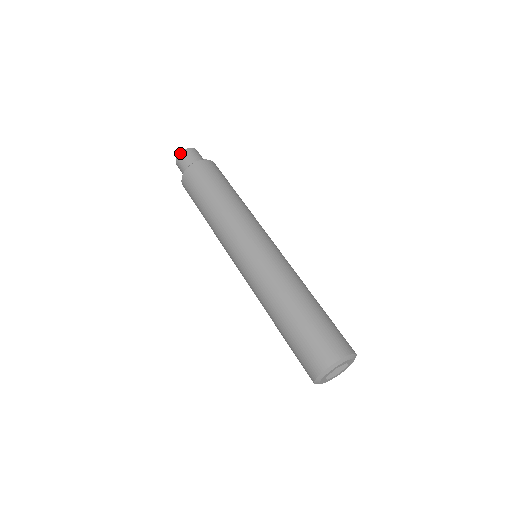
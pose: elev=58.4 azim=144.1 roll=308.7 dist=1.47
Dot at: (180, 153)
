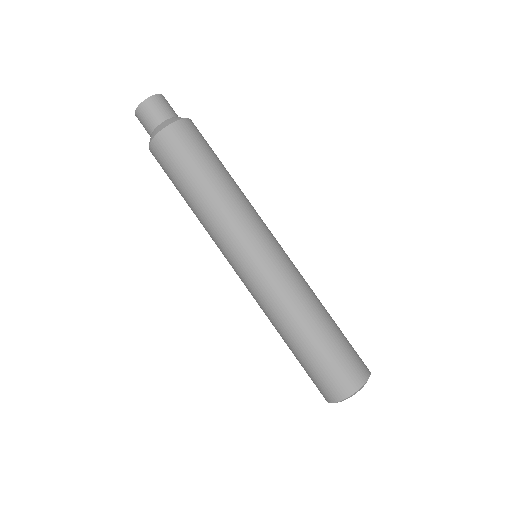
Dot at: (135, 115)
